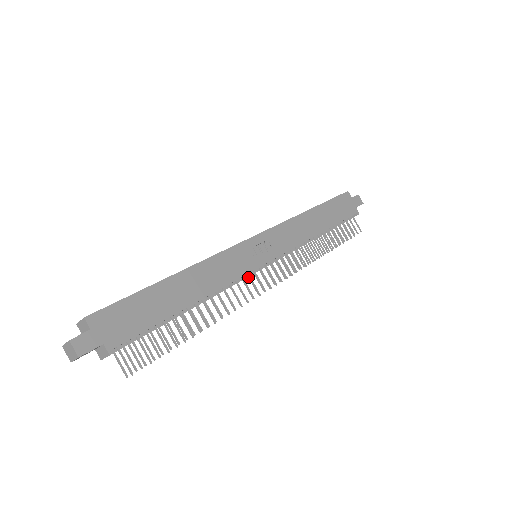
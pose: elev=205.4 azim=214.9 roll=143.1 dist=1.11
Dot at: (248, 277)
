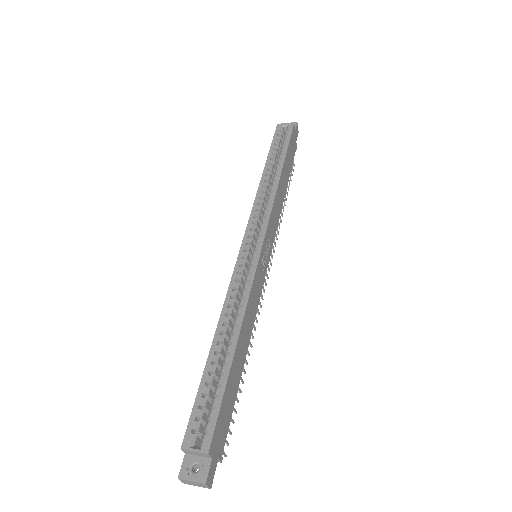
Dot at: occluded
